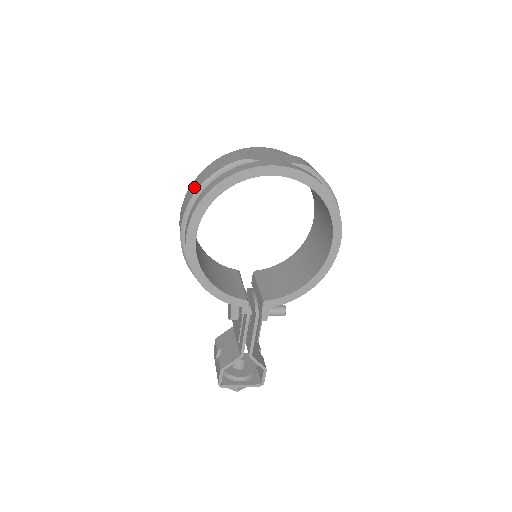
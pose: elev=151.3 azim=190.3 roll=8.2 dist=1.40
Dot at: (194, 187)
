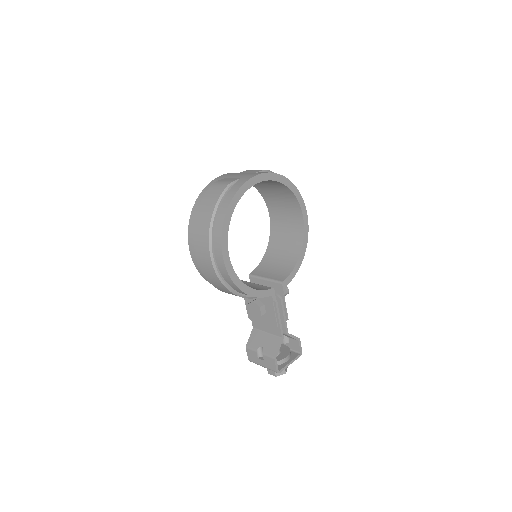
Dot at: (203, 221)
